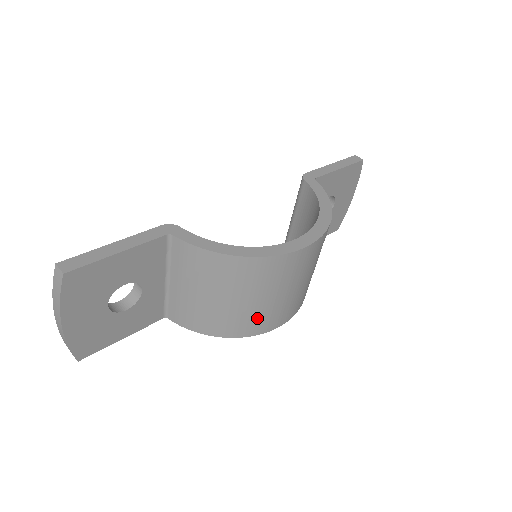
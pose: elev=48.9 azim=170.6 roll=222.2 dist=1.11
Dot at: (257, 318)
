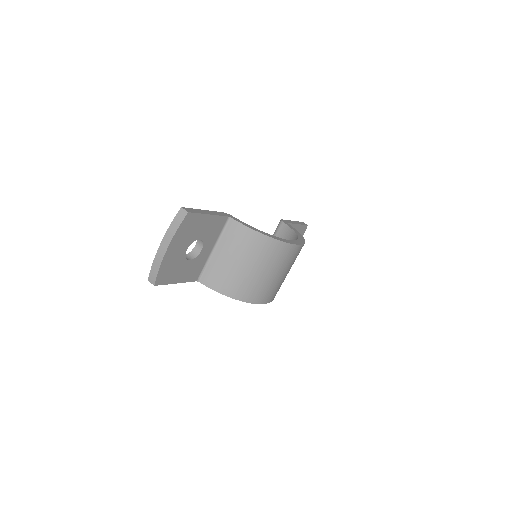
Dot at: (260, 288)
